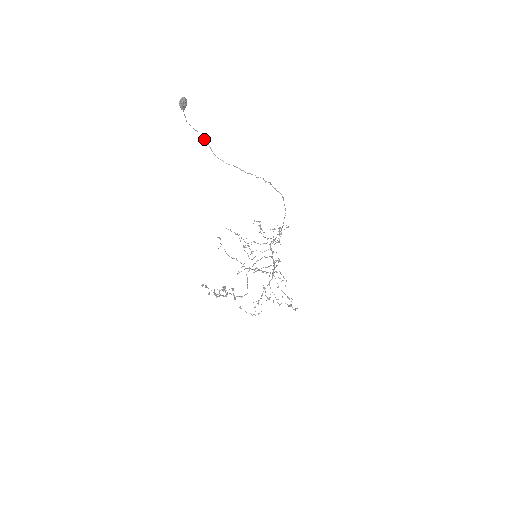
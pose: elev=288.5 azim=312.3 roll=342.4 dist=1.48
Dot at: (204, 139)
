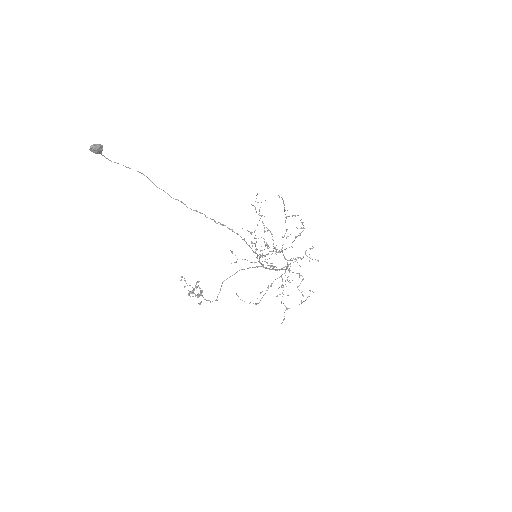
Dot at: (141, 173)
